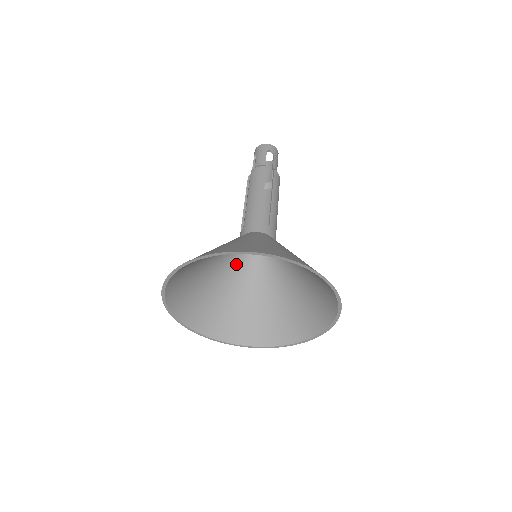
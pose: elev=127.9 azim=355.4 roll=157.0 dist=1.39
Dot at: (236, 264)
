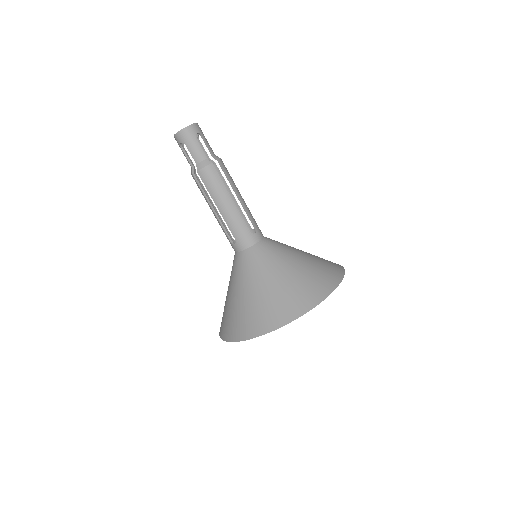
Dot at: occluded
